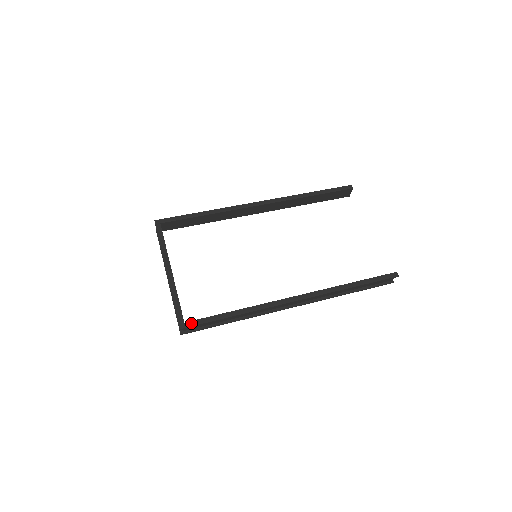
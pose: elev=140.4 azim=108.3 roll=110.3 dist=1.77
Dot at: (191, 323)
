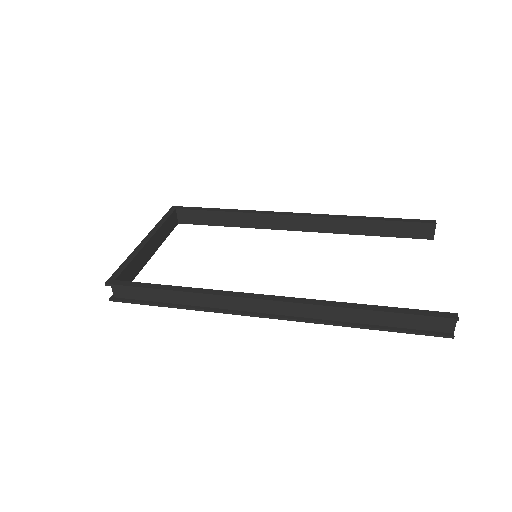
Dot at: (121, 282)
